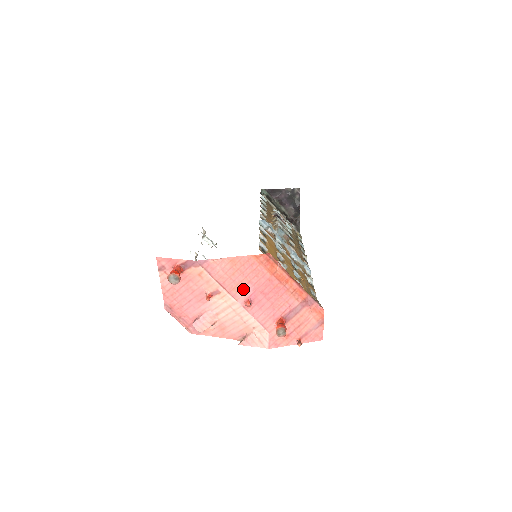
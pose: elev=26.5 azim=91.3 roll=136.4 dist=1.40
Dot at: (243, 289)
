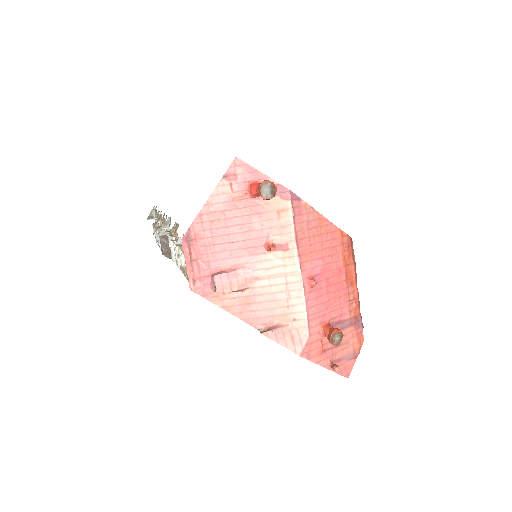
Dot at: (313, 262)
